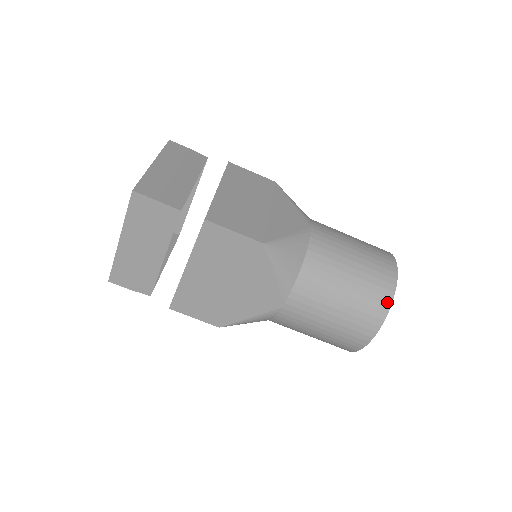
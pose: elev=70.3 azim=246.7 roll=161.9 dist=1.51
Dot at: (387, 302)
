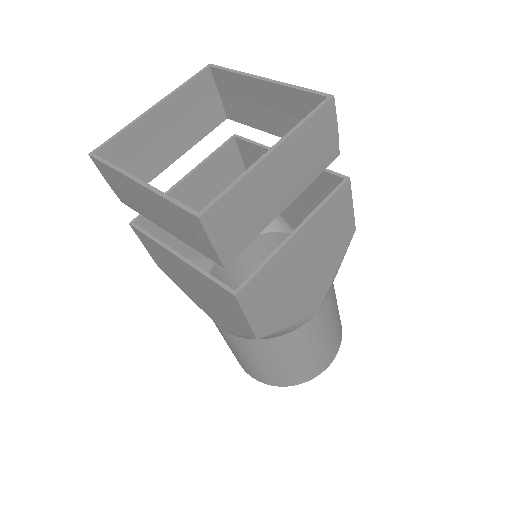
Dot at: (287, 384)
